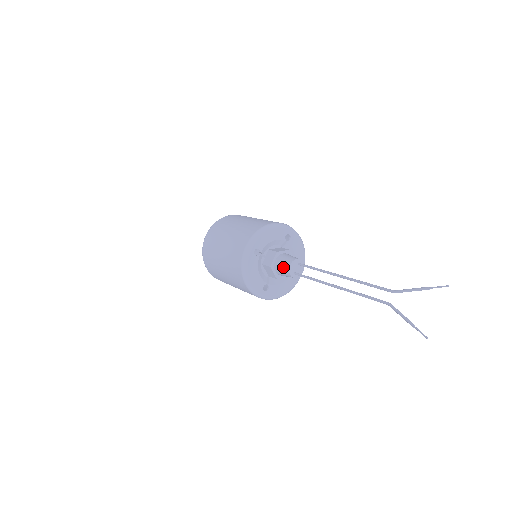
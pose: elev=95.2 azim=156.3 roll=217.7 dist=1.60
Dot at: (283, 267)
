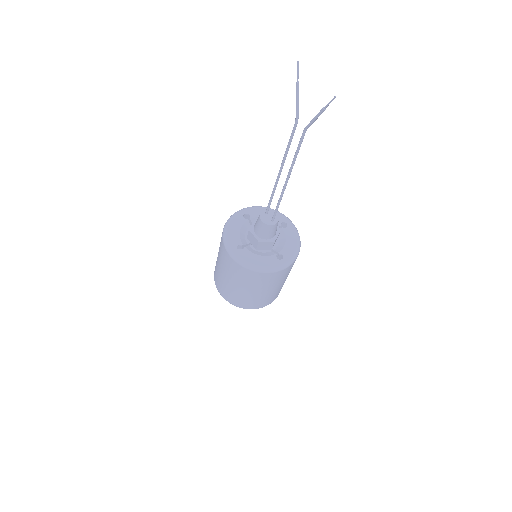
Dot at: (262, 229)
